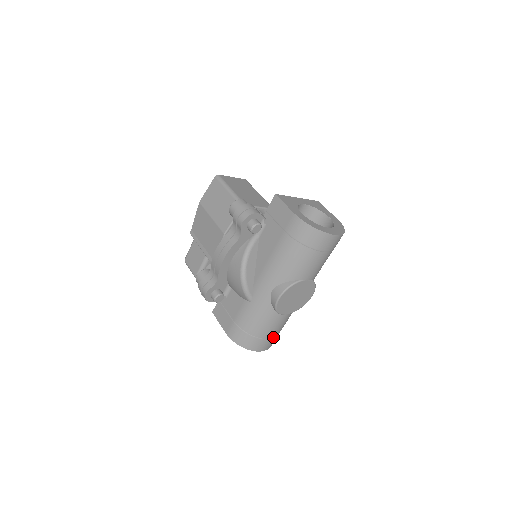
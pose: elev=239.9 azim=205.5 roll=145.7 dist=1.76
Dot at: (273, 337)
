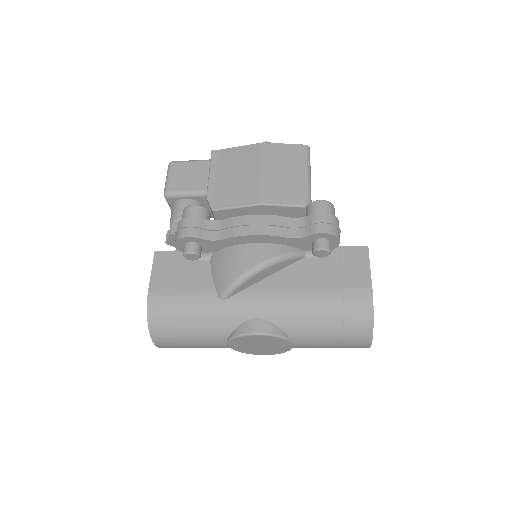
Dot at: (184, 346)
